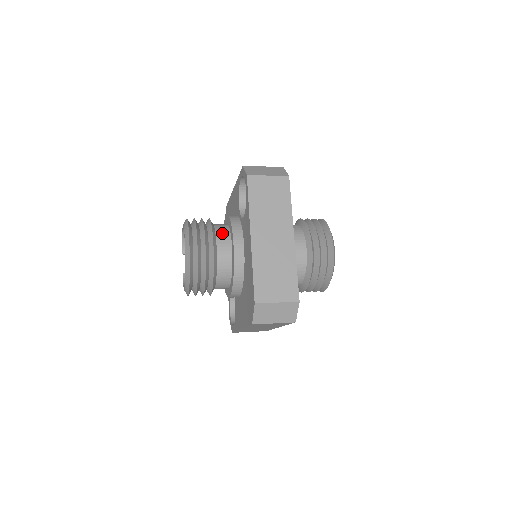
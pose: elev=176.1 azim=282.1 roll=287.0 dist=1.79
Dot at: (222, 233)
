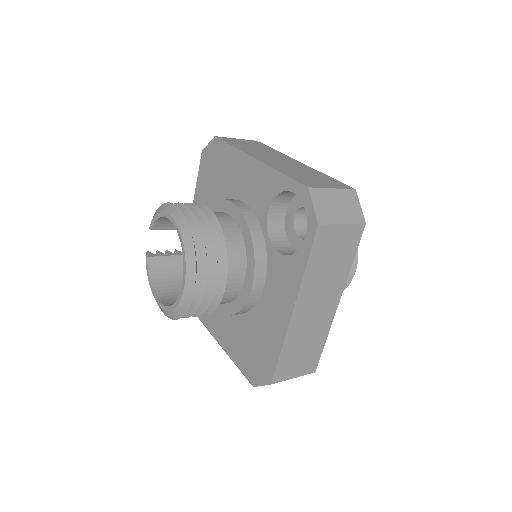
Dot at: (236, 255)
